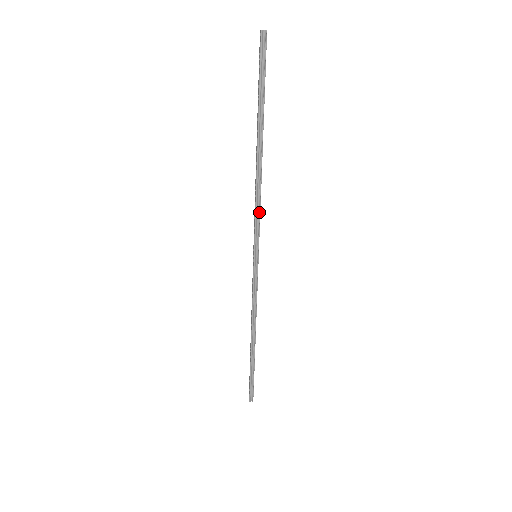
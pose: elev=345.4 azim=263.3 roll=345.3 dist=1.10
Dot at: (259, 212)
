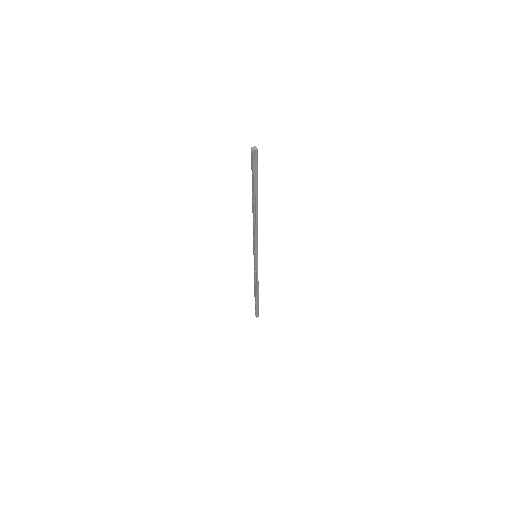
Dot at: (257, 237)
